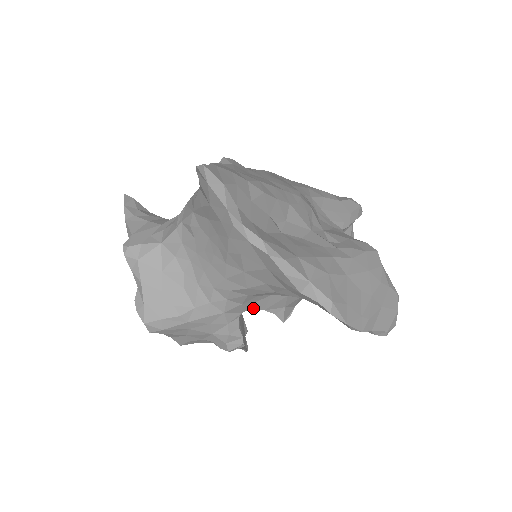
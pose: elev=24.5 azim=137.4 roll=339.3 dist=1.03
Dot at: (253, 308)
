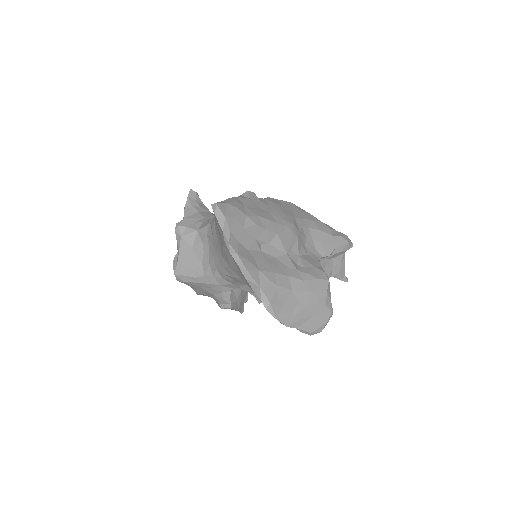
Dot at: (241, 288)
